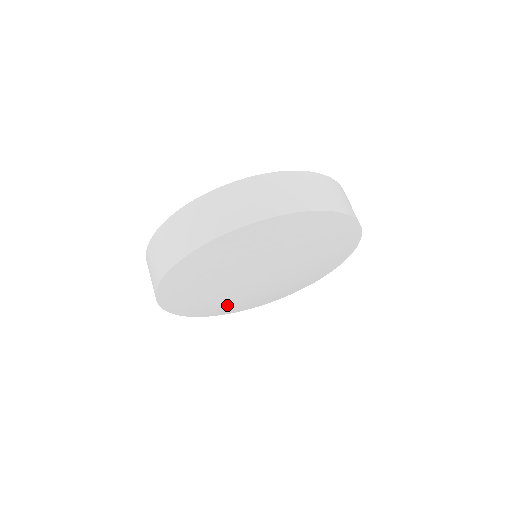
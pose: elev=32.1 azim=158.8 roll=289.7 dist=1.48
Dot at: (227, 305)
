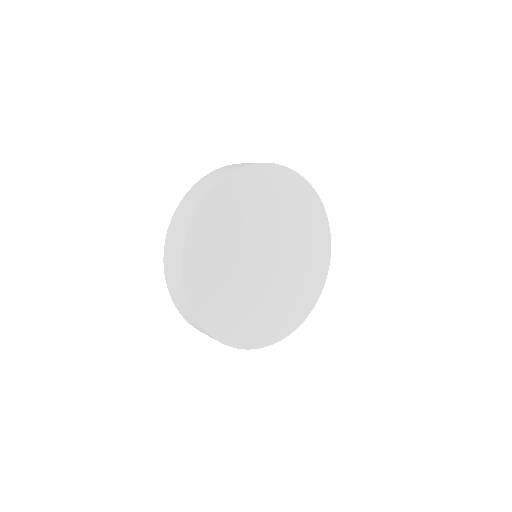
Dot at: (266, 317)
